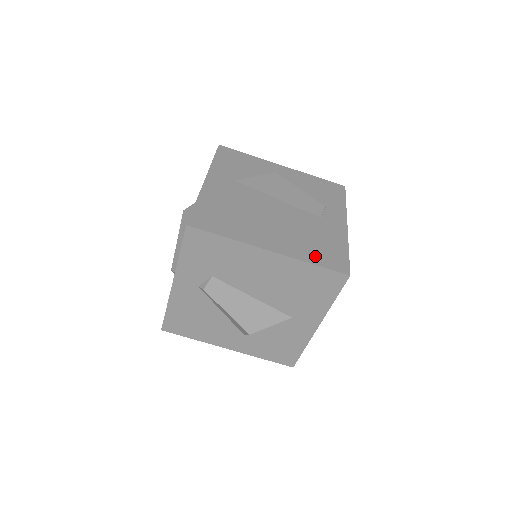
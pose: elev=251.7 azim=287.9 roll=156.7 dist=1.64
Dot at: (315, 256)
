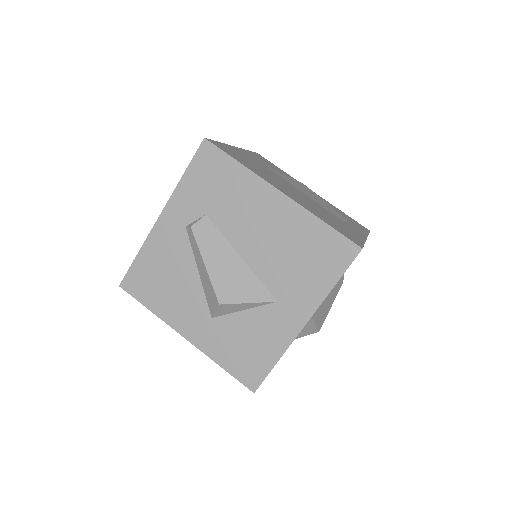
Dot at: (327, 221)
